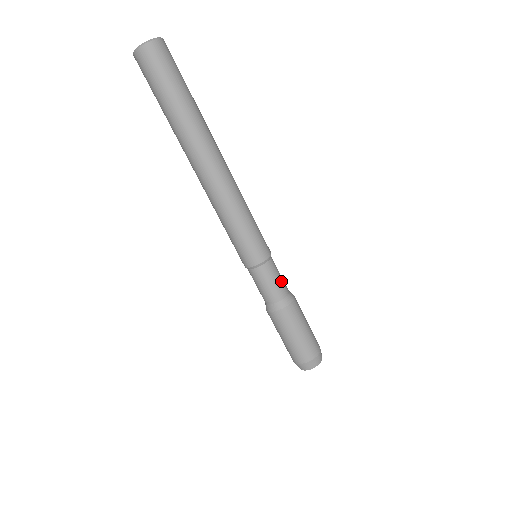
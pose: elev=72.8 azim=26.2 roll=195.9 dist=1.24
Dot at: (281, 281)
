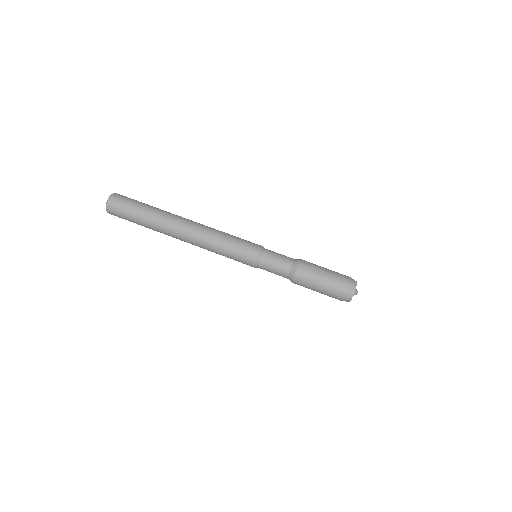
Dot at: (281, 258)
